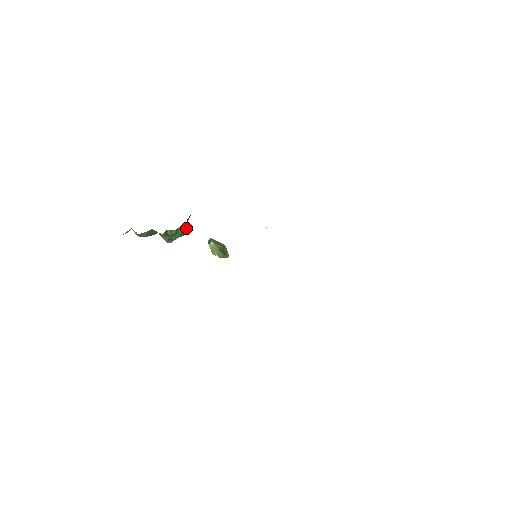
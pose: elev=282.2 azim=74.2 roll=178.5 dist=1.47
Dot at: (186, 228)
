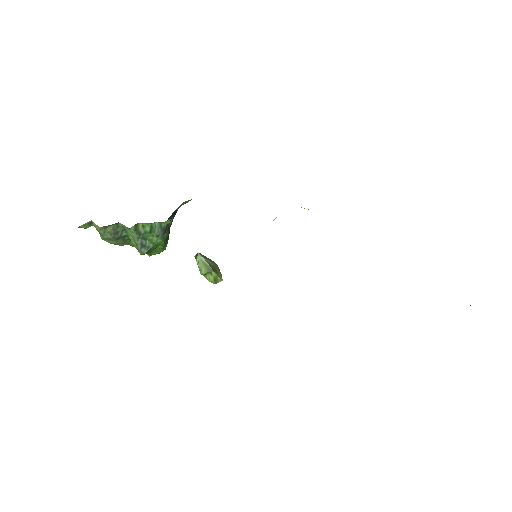
Dot at: (164, 226)
